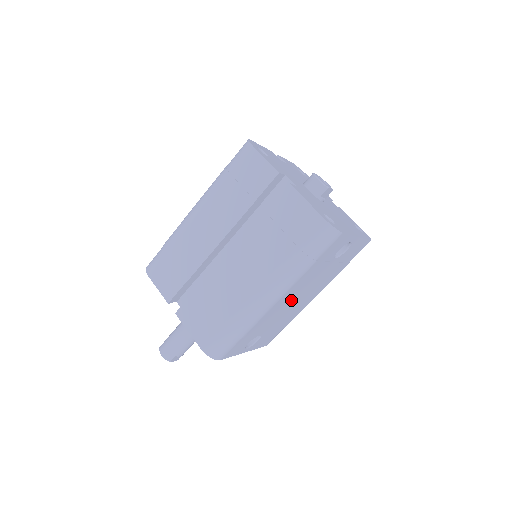
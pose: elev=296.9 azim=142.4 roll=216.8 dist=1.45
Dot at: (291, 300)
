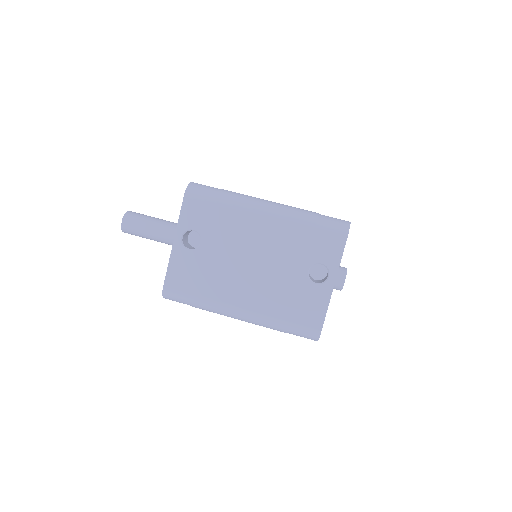
Dot at: (255, 247)
